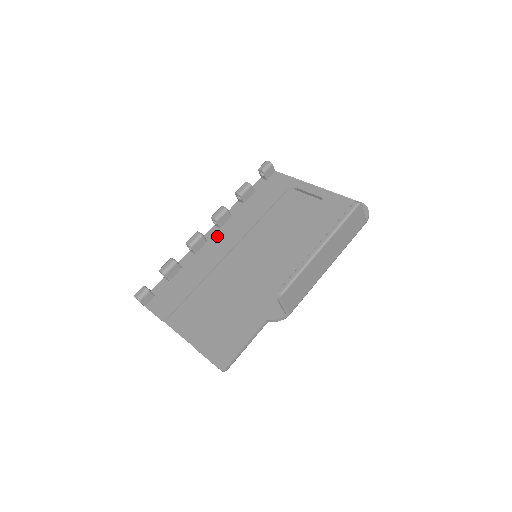
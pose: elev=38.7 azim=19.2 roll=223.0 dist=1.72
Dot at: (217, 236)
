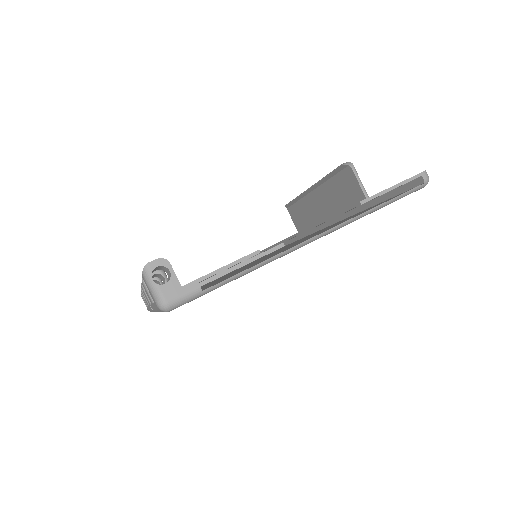
Dot at: occluded
